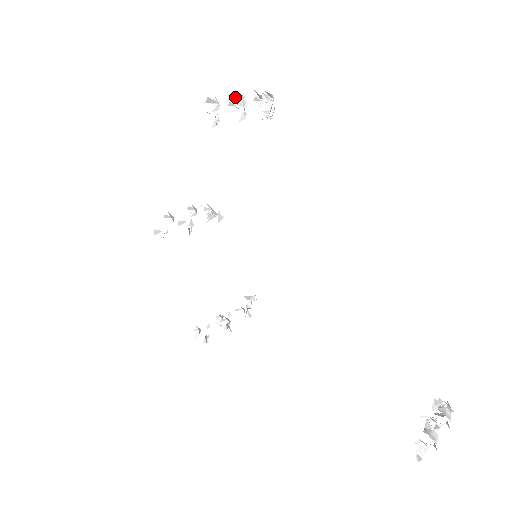
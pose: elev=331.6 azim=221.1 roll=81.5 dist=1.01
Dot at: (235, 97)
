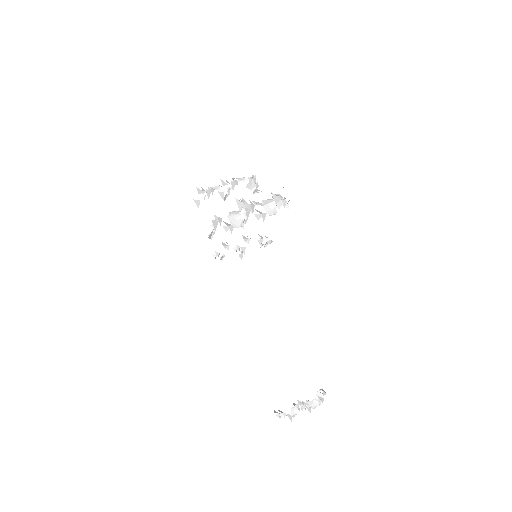
Dot at: (245, 201)
